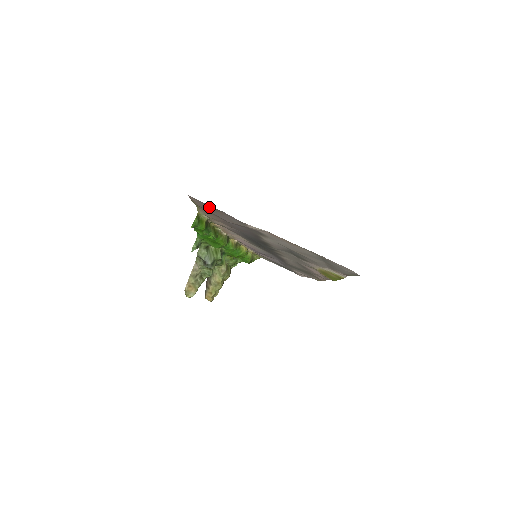
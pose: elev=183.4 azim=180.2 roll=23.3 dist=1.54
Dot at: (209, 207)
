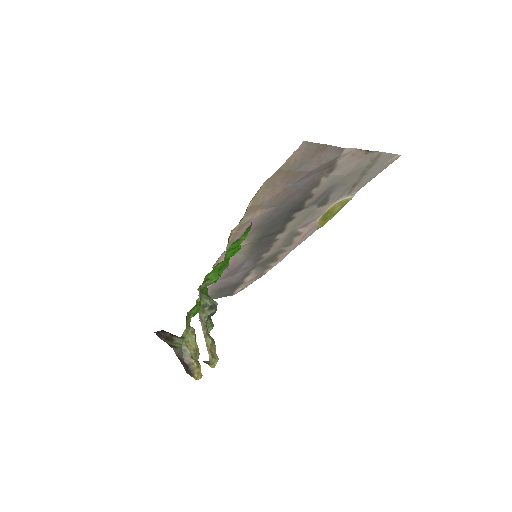
Dot at: (310, 152)
